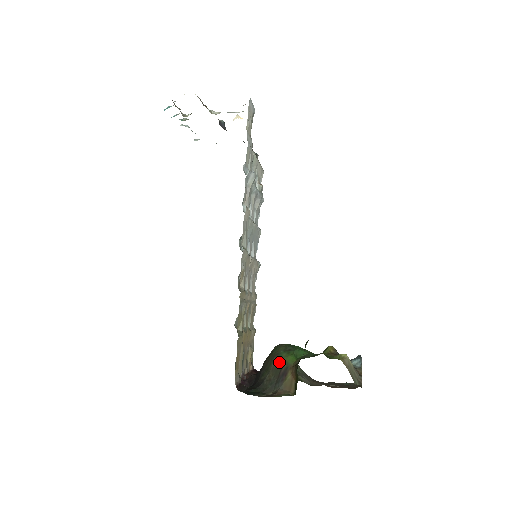
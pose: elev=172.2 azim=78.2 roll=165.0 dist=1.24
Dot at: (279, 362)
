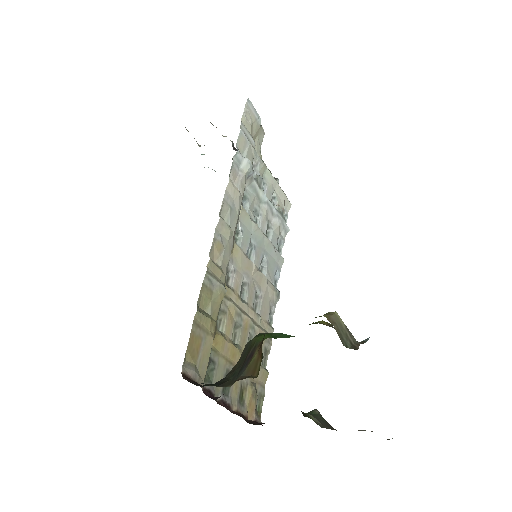
Dot at: (249, 345)
